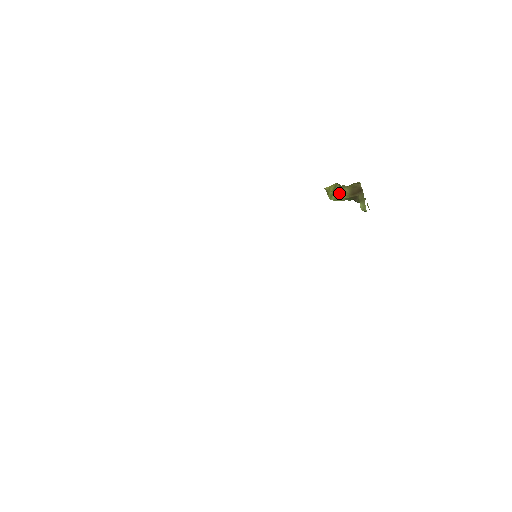
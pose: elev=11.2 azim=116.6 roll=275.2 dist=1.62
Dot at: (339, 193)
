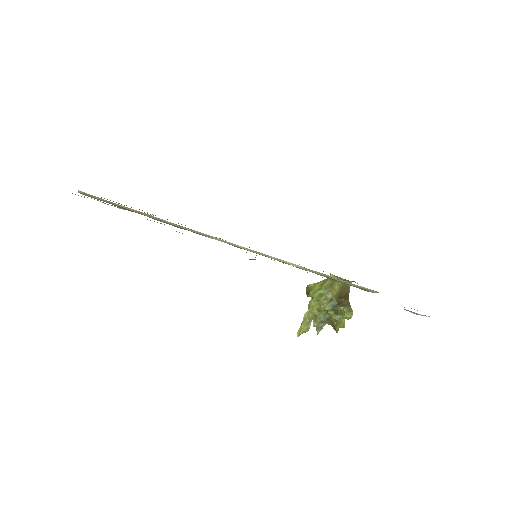
Dot at: (328, 288)
